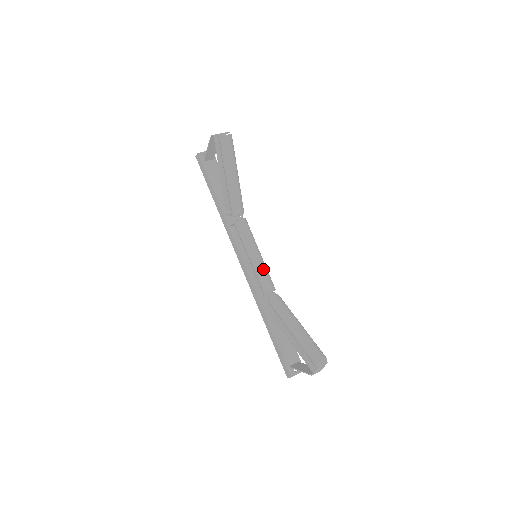
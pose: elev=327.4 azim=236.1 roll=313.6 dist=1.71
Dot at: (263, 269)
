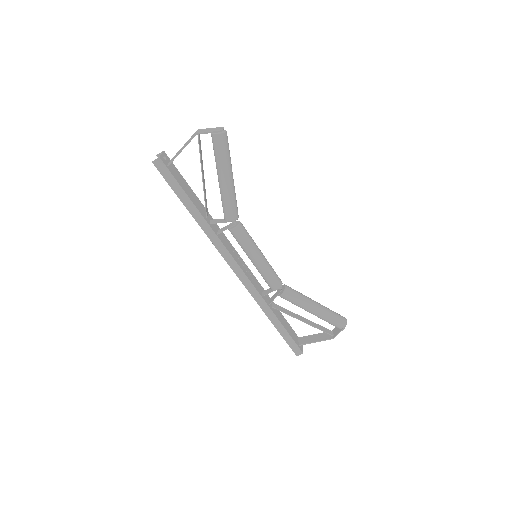
Dot at: (270, 266)
